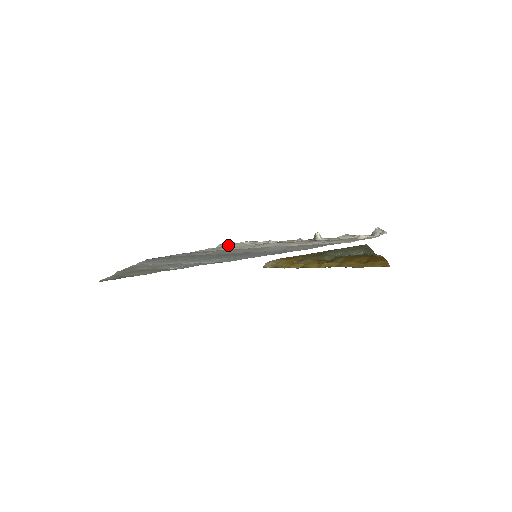
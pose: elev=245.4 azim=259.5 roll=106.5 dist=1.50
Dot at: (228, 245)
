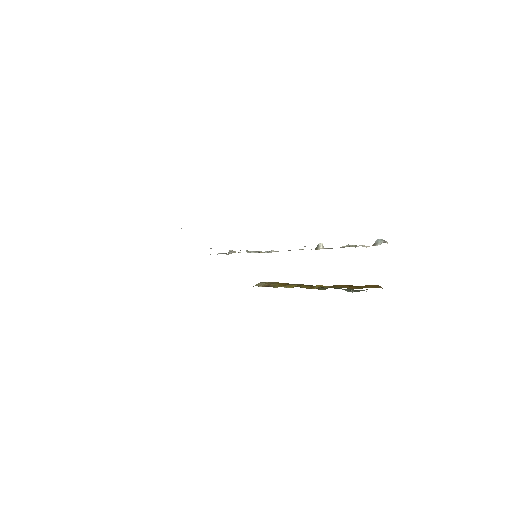
Dot at: occluded
